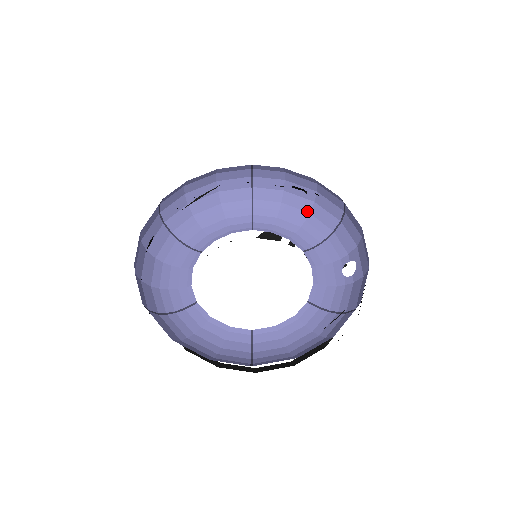
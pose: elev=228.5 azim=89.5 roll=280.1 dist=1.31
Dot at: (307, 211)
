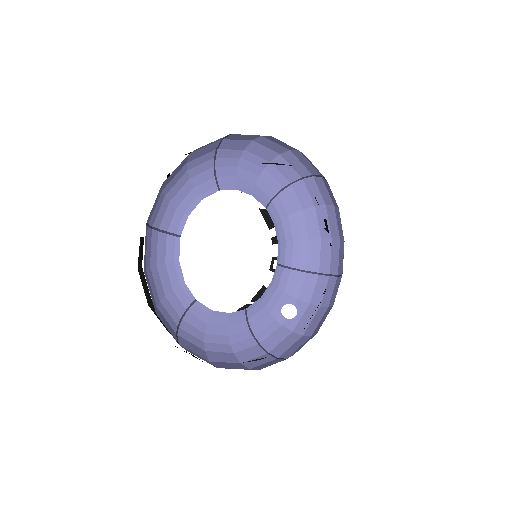
Dot at: (309, 236)
